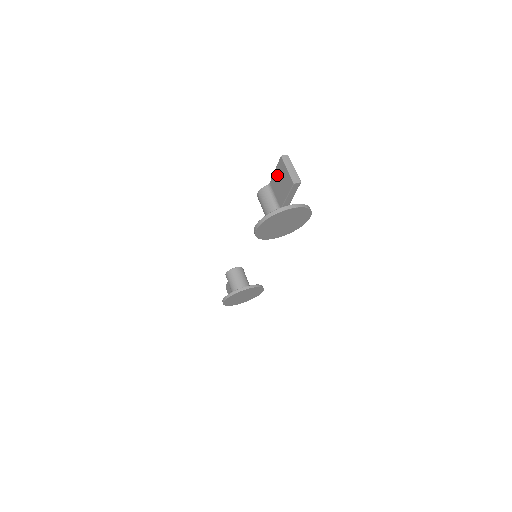
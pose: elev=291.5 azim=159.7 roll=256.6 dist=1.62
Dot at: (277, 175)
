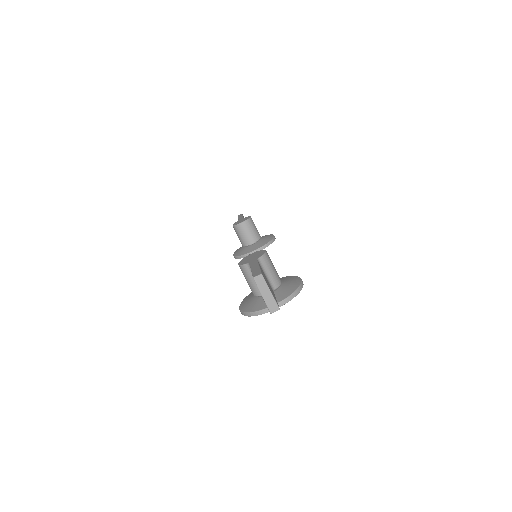
Dot at: occluded
